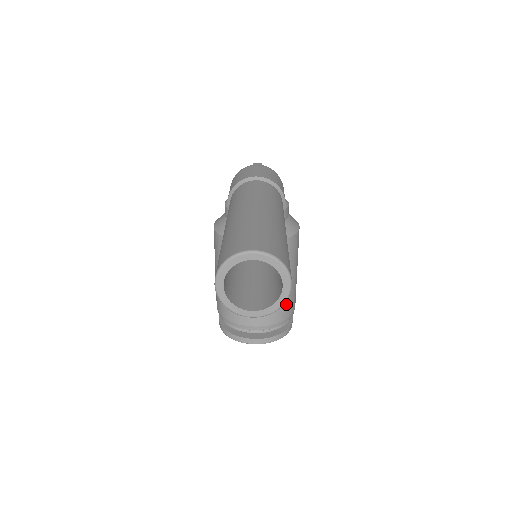
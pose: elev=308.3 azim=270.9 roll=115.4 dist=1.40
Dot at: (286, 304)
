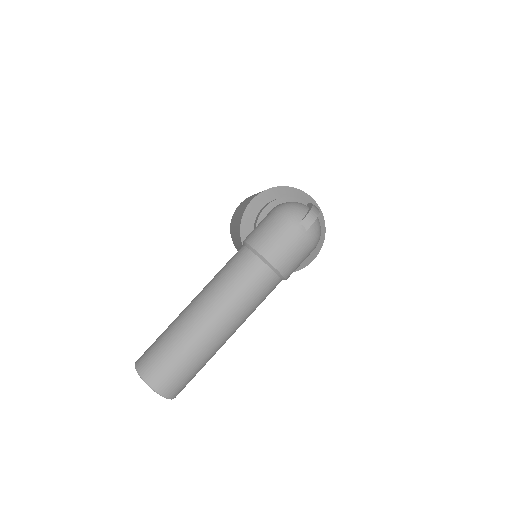
Dot at: occluded
